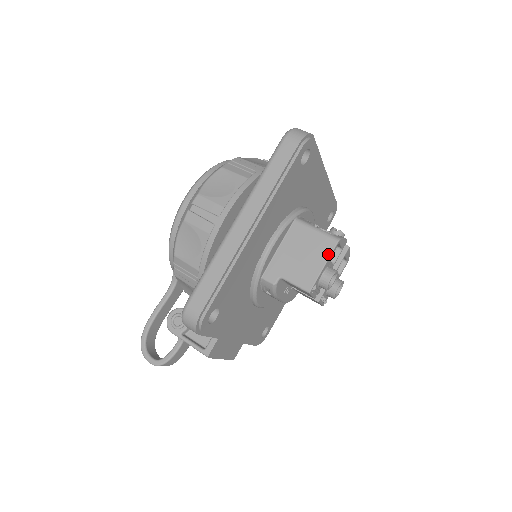
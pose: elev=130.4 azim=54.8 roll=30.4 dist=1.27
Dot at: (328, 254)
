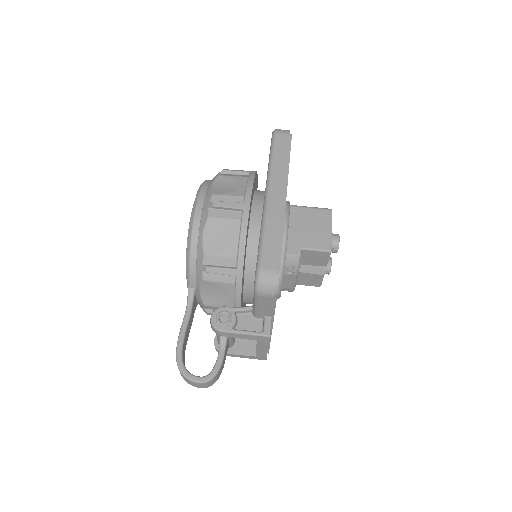
Dot at: (330, 220)
